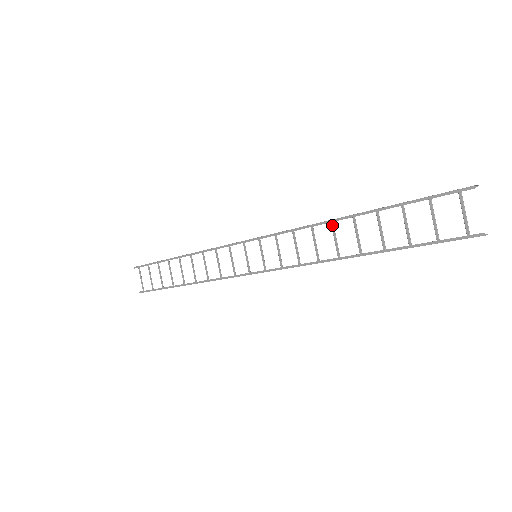
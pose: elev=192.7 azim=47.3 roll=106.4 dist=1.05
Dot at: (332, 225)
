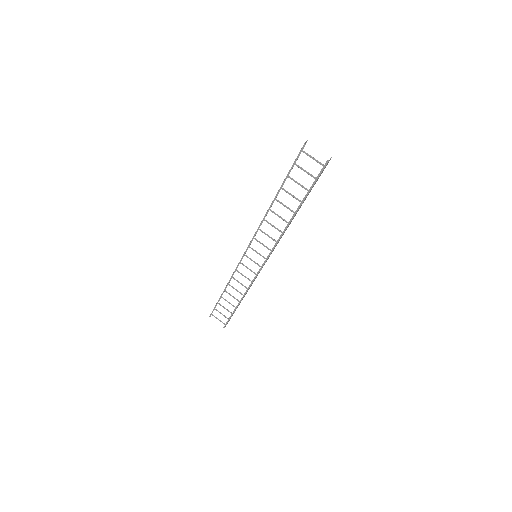
Dot at: (271, 211)
